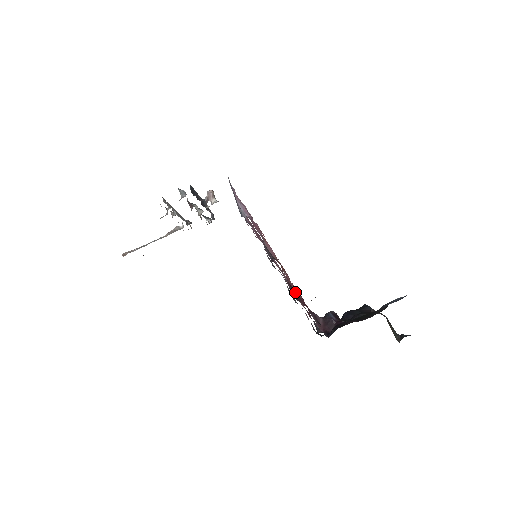
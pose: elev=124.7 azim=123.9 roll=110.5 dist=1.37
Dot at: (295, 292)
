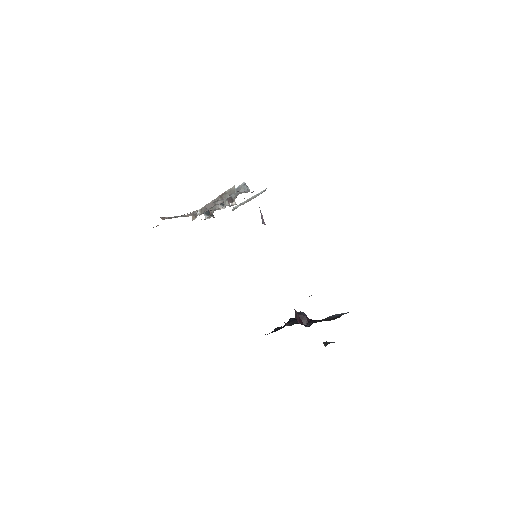
Dot at: occluded
